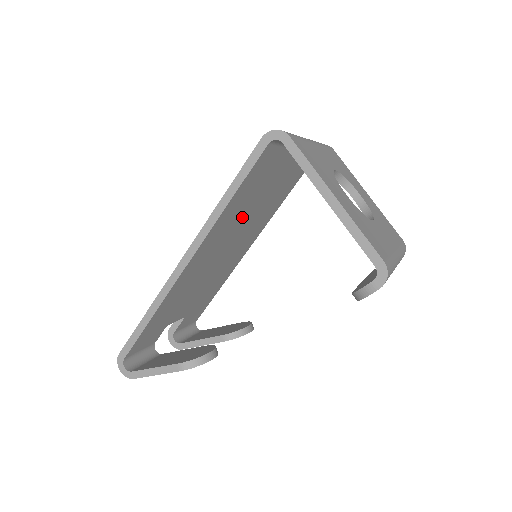
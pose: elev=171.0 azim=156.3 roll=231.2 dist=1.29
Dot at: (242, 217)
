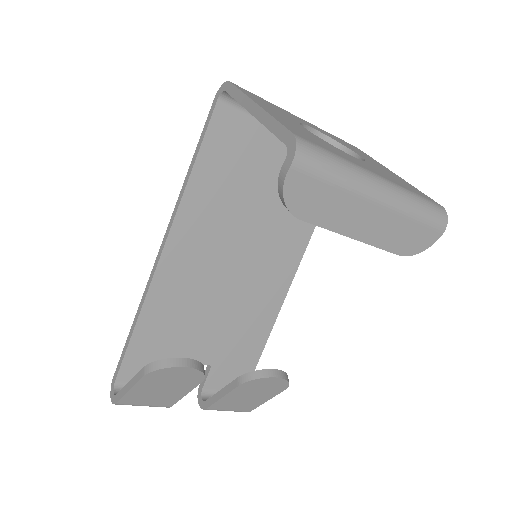
Dot at: (236, 211)
